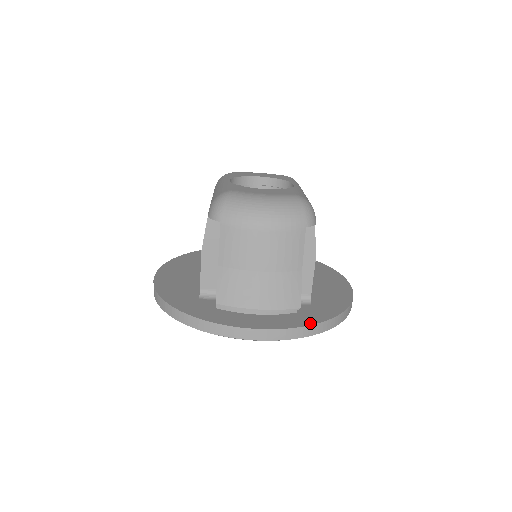
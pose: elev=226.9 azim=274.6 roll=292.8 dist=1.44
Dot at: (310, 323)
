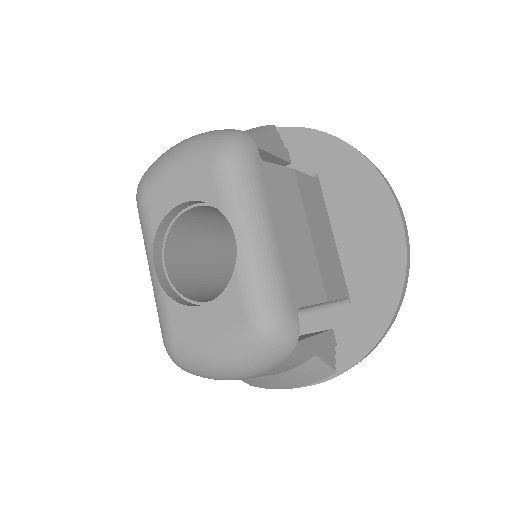
Dot at: (356, 359)
